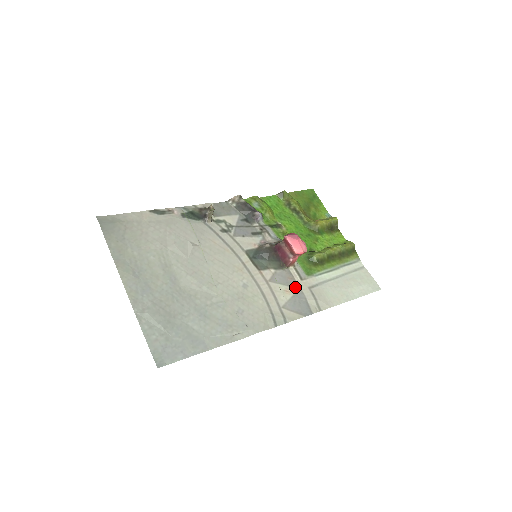
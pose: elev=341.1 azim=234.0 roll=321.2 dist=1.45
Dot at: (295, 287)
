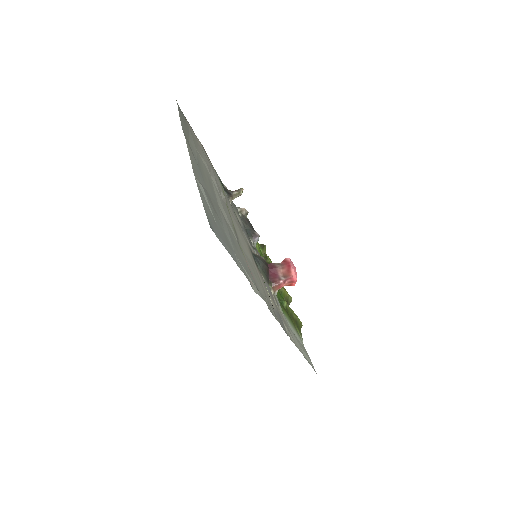
Dot at: (276, 306)
